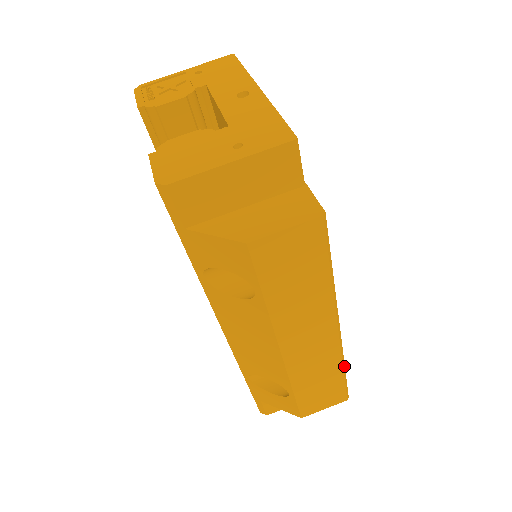
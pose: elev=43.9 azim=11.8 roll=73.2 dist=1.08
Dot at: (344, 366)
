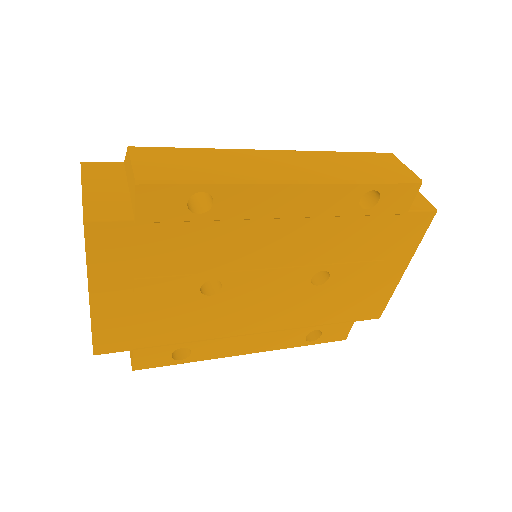
Dot at: (298, 346)
